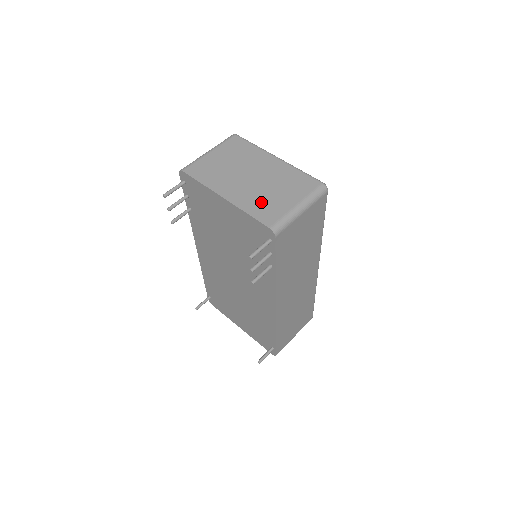
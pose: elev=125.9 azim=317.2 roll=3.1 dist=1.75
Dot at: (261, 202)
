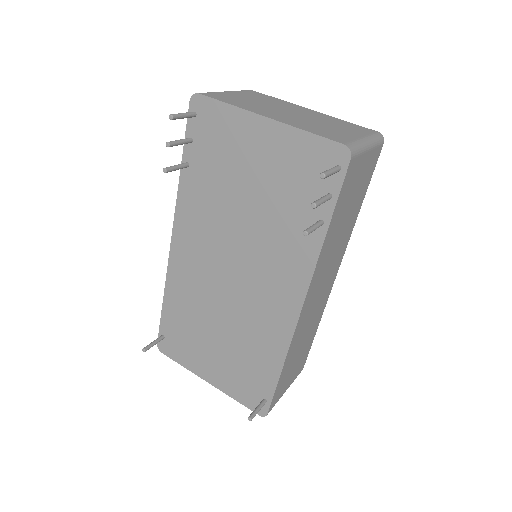
Dot at: (318, 128)
